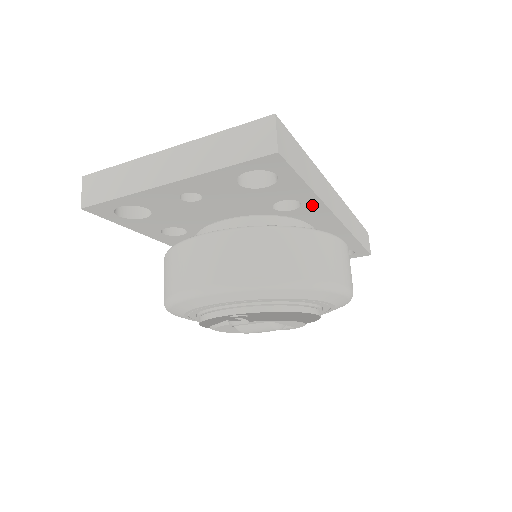
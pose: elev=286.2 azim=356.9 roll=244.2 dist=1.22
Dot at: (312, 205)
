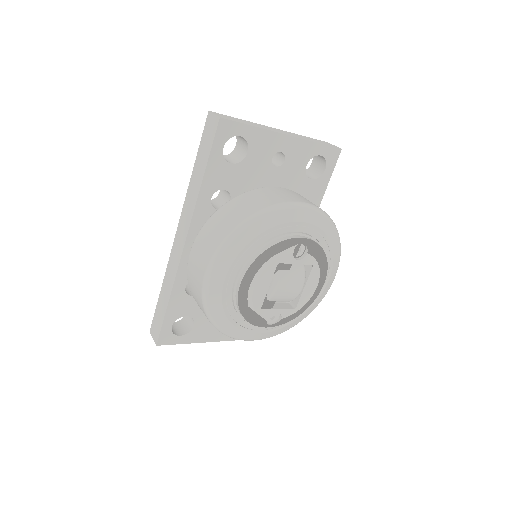
Dot at: occluded
